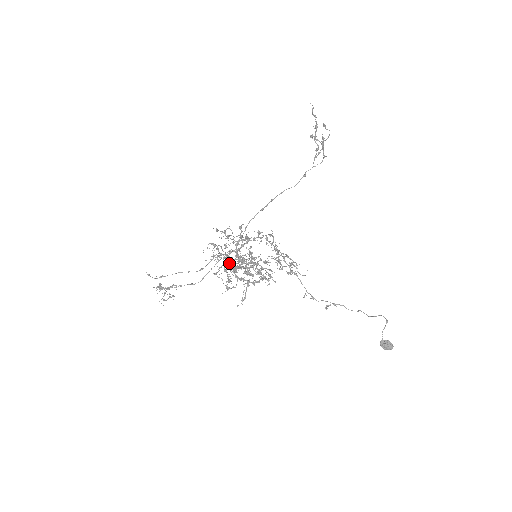
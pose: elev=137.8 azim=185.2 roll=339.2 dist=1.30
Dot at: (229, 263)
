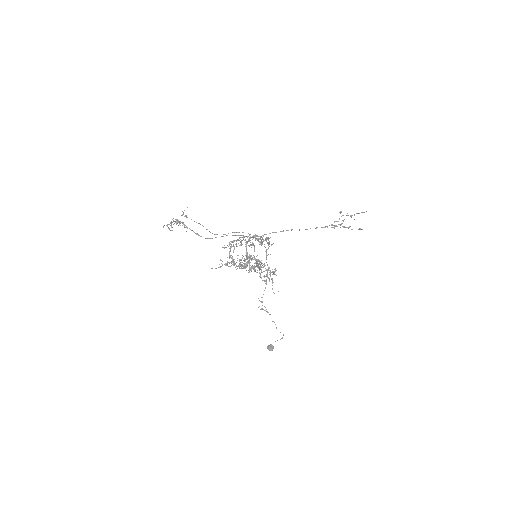
Dot at: (247, 258)
